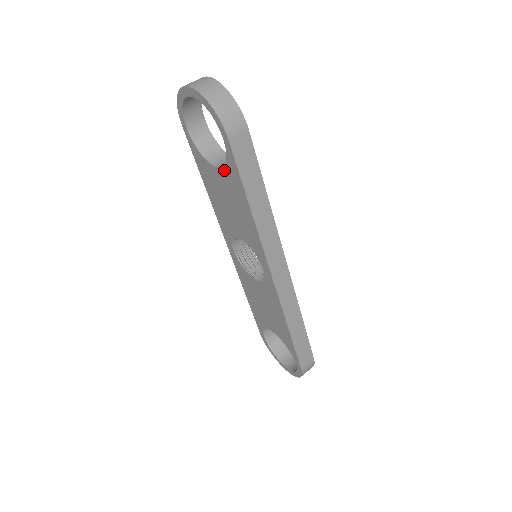
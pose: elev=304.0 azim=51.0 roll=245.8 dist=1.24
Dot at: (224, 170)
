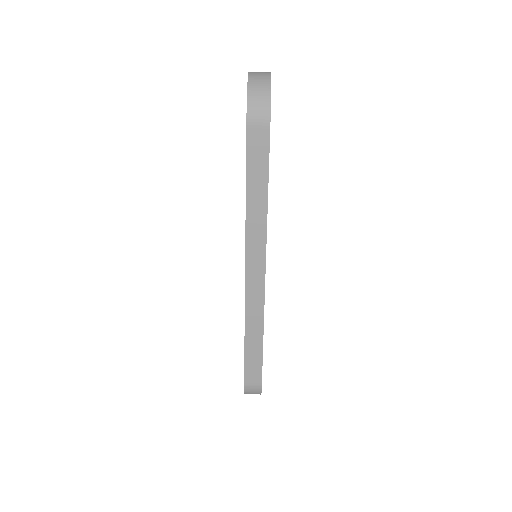
Dot at: occluded
